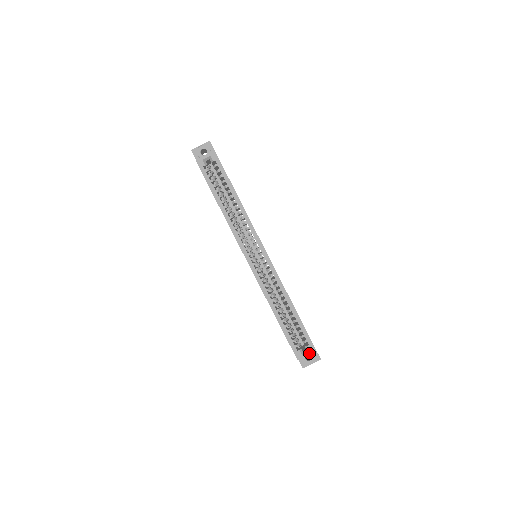
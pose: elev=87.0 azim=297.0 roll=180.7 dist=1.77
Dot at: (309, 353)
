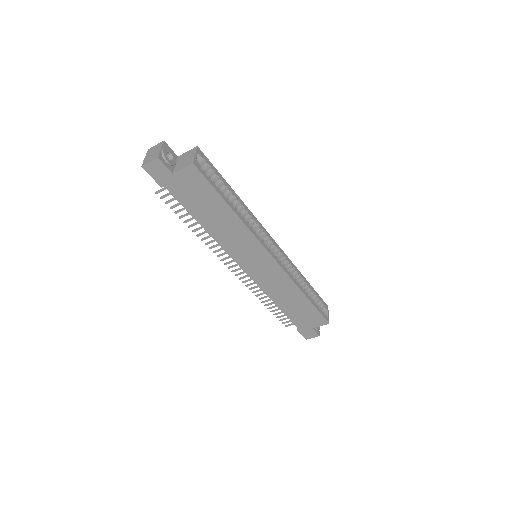
Dot at: (328, 312)
